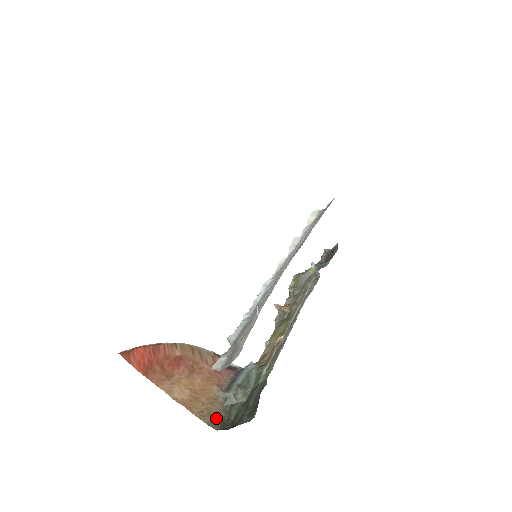
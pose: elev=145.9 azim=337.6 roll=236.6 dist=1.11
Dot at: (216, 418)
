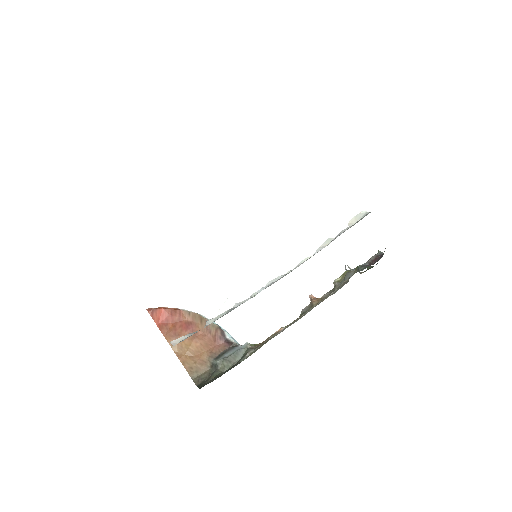
Dot at: (200, 376)
